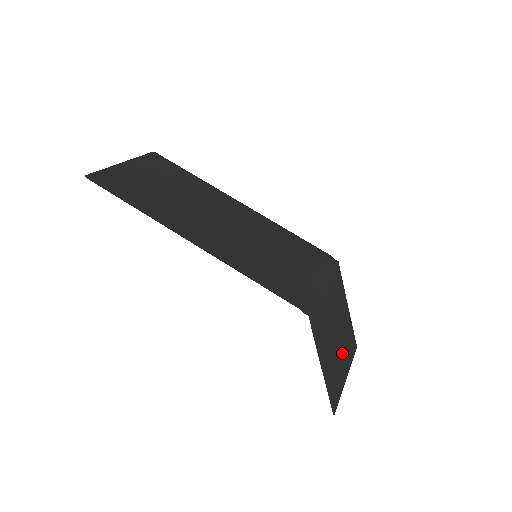
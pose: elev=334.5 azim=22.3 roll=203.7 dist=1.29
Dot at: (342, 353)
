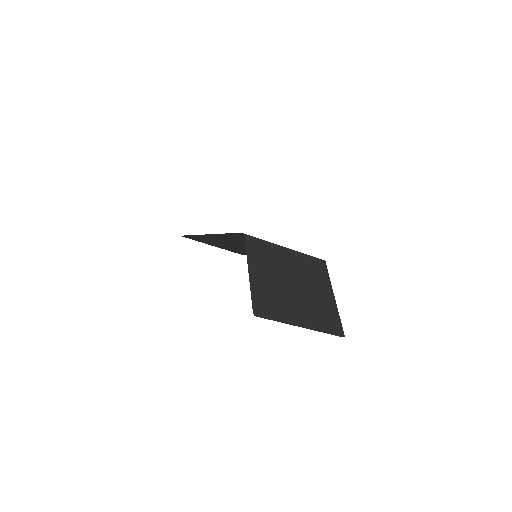
Dot at: (301, 305)
